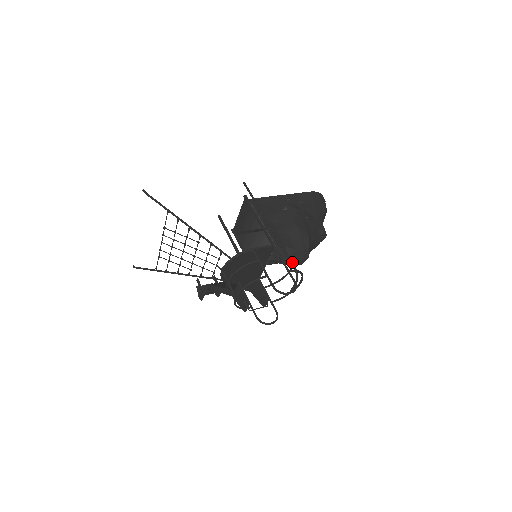
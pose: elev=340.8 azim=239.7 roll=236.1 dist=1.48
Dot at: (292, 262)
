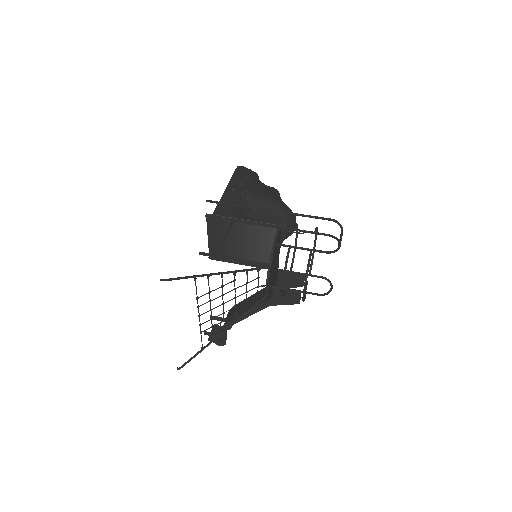
Dot at: (326, 218)
